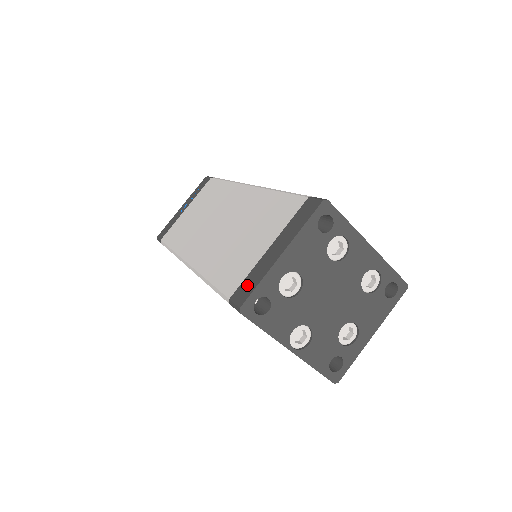
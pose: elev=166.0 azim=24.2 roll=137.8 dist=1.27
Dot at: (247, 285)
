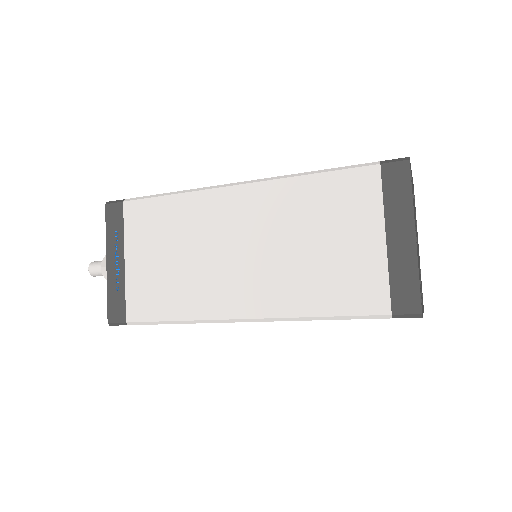
Dot at: occluded
